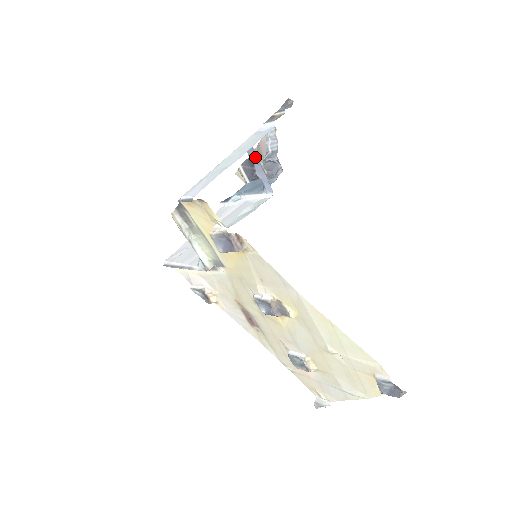
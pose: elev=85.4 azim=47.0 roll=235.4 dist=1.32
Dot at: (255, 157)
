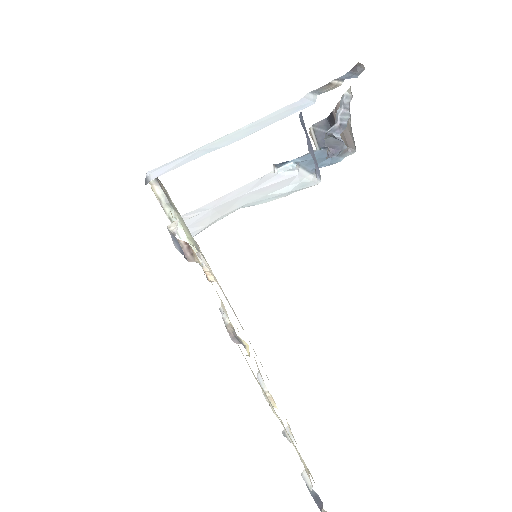
Dot at: (305, 129)
